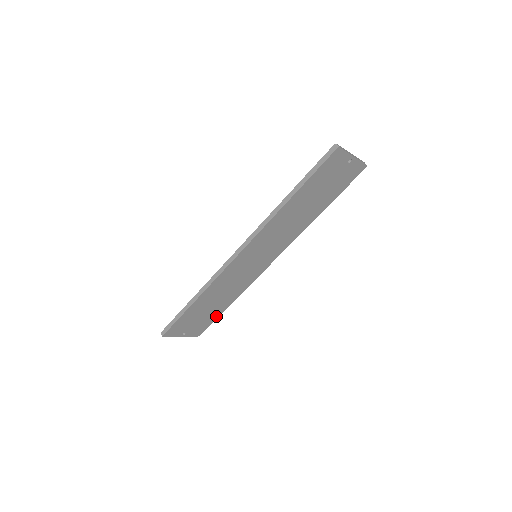
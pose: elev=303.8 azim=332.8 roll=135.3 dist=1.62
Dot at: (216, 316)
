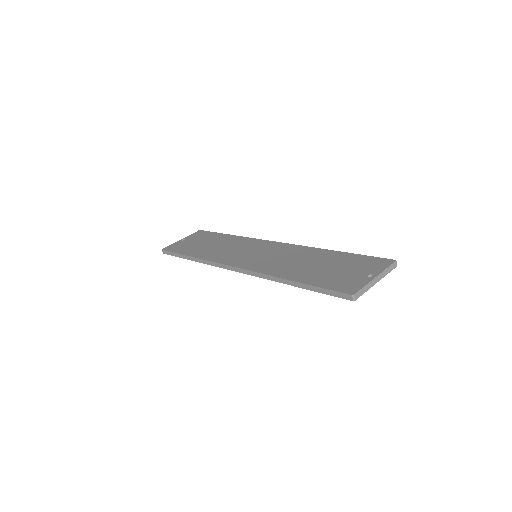
Dot at: occluded
